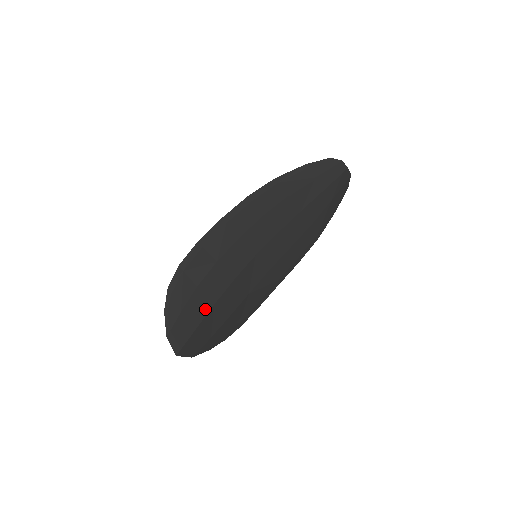
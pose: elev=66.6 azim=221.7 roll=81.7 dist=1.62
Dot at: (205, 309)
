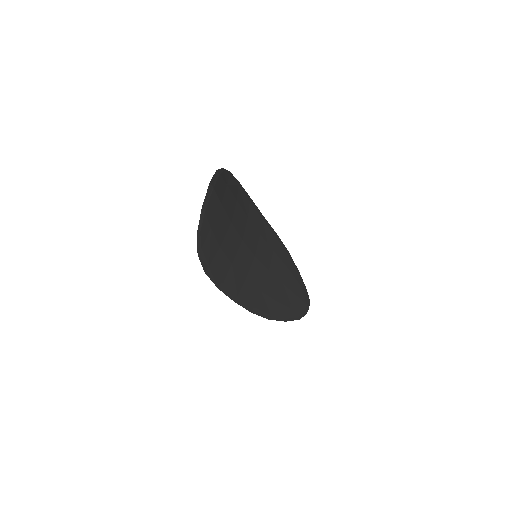
Dot at: (229, 212)
